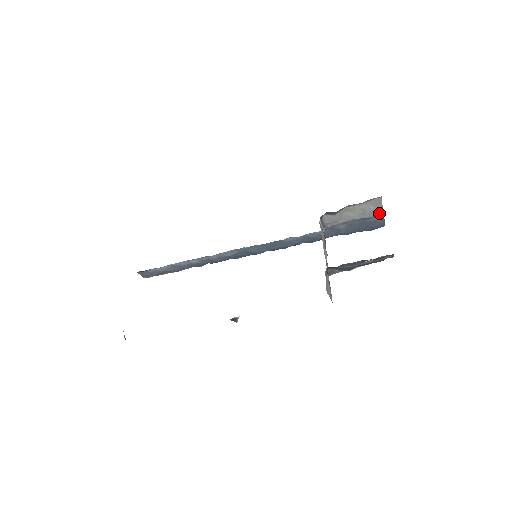
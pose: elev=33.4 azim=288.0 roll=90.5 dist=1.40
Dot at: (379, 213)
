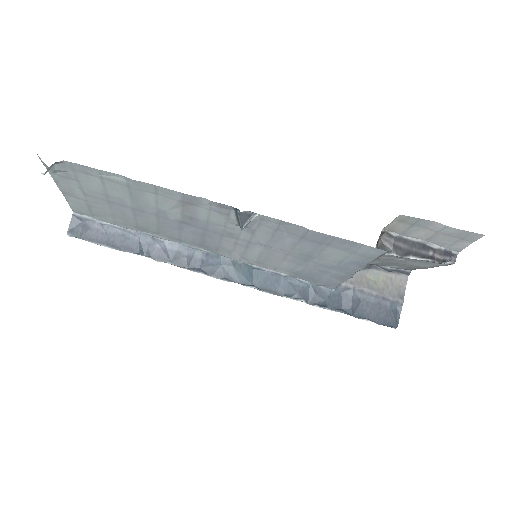
Dot at: (399, 298)
